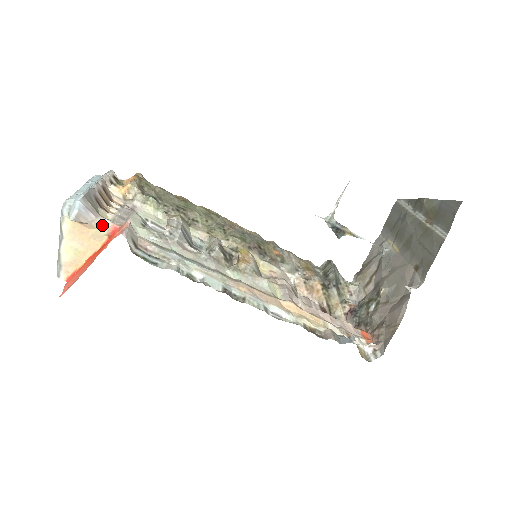
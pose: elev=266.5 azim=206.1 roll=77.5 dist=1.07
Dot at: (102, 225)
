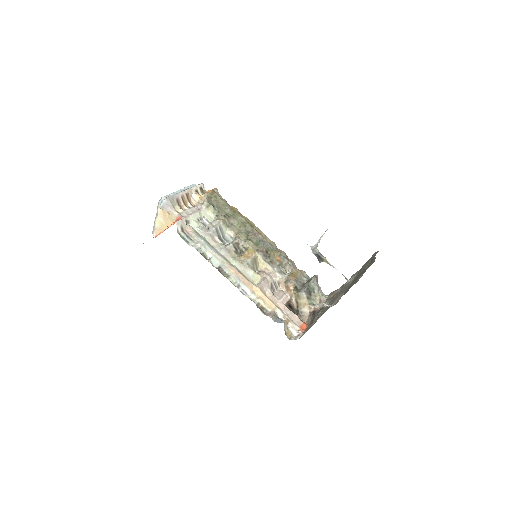
Dot at: (174, 214)
